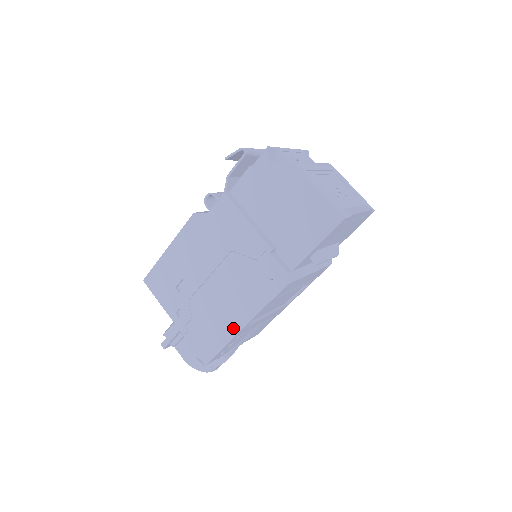
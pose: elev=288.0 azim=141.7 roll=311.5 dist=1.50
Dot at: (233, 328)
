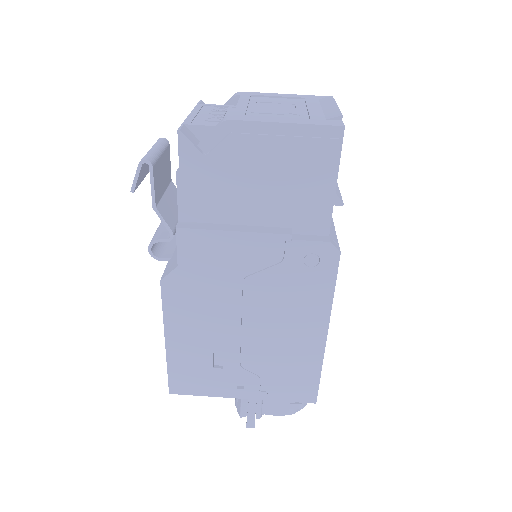
Dot at: (315, 347)
